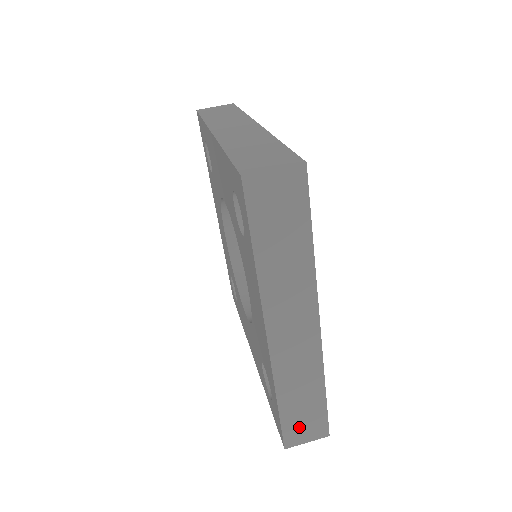
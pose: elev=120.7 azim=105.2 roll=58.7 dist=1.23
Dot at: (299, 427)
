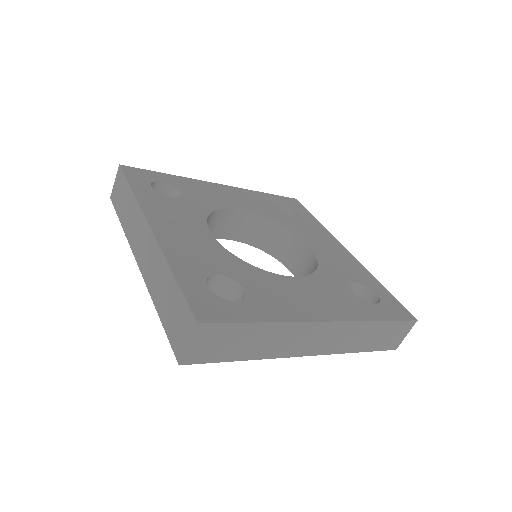
Dot at: occluded
